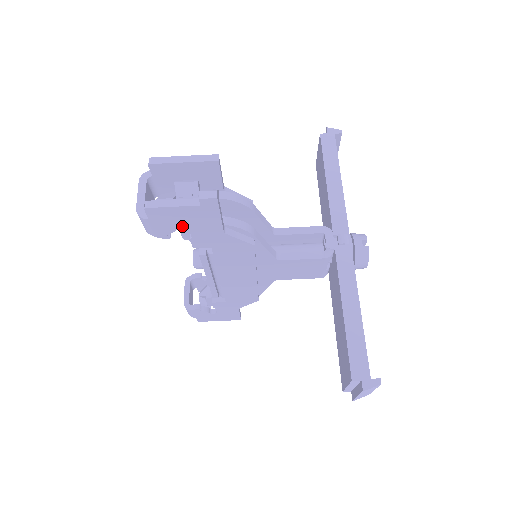
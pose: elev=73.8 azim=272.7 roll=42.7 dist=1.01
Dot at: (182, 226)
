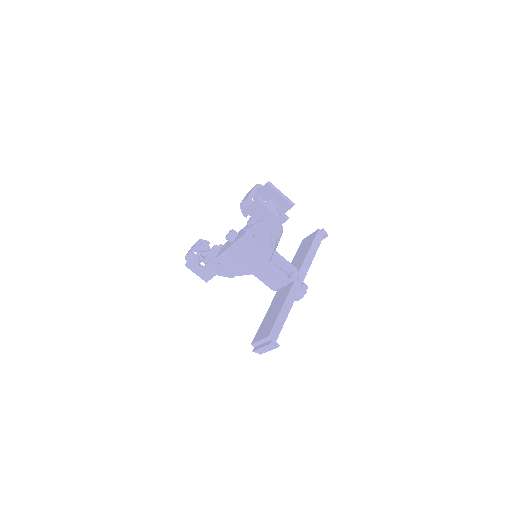
Dot at: (259, 217)
